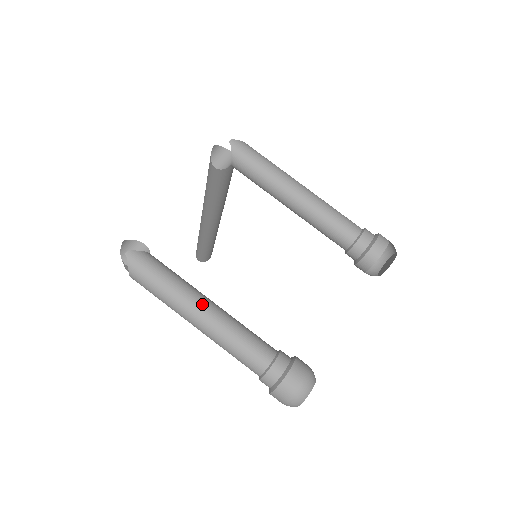
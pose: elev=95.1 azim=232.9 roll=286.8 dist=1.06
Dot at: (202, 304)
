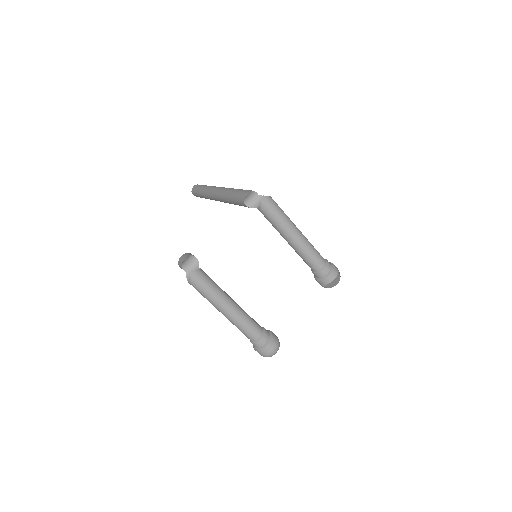
Dot at: (229, 305)
